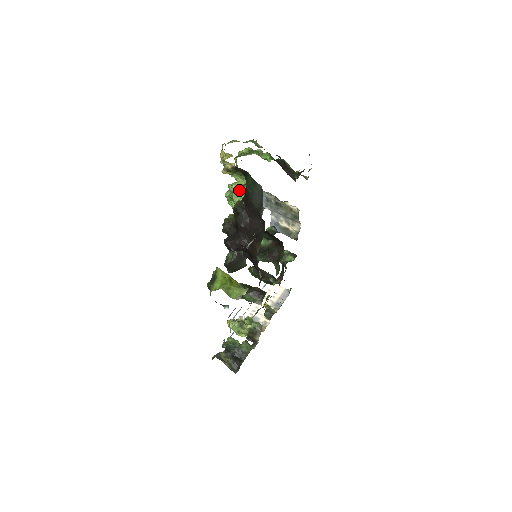
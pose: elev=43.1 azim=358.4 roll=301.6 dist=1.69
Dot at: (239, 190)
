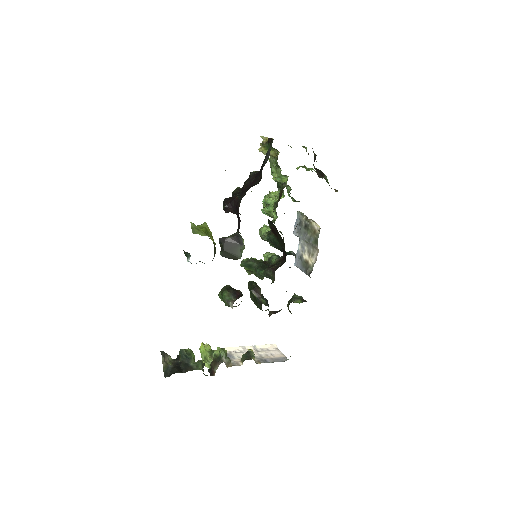
Dot at: (275, 195)
